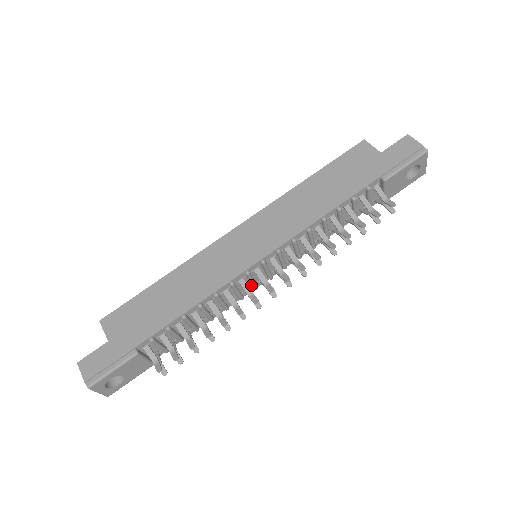
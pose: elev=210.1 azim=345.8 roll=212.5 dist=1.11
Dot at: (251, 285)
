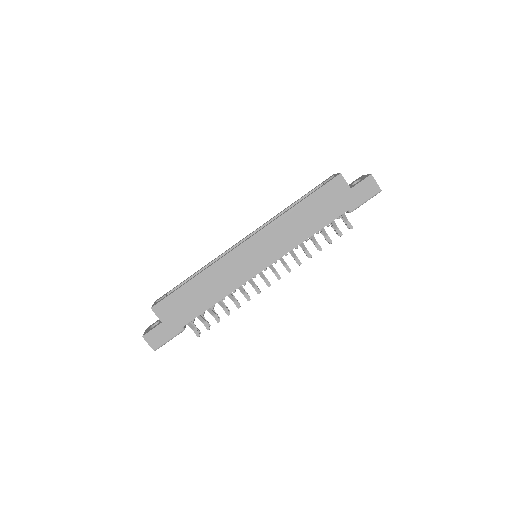
Dot at: occluded
